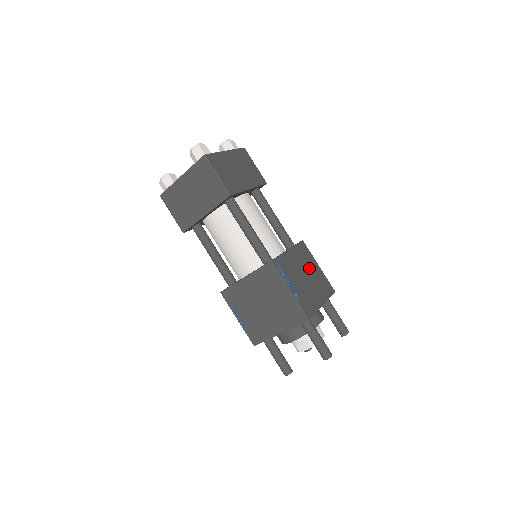
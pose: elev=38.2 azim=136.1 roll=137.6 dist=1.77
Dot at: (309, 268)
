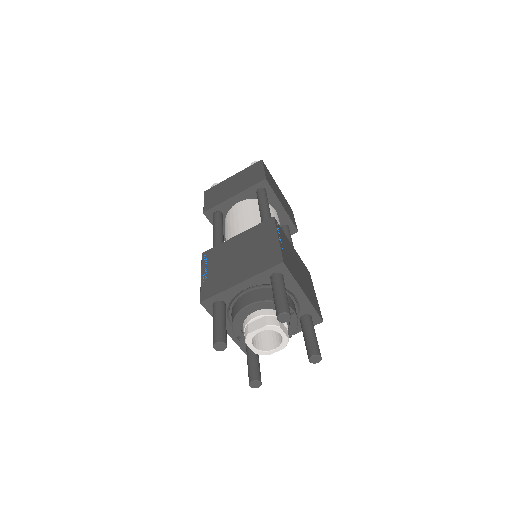
Dot at: (305, 277)
